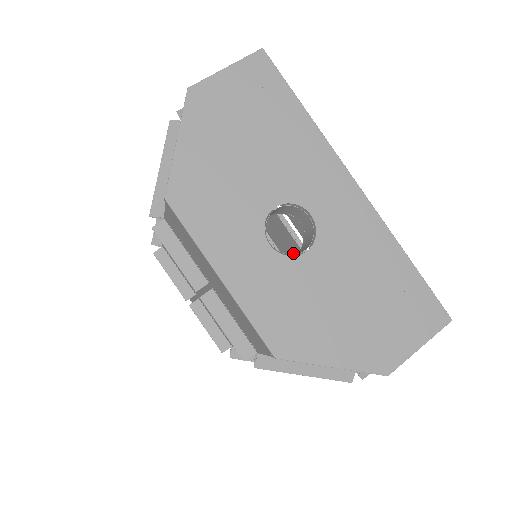
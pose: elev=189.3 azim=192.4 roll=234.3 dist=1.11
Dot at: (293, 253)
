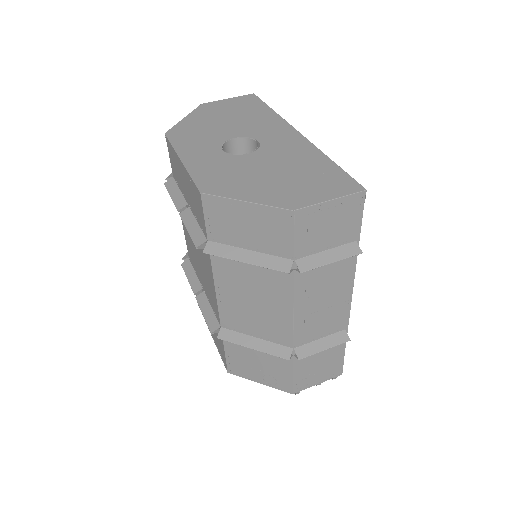
Dot at: occluded
